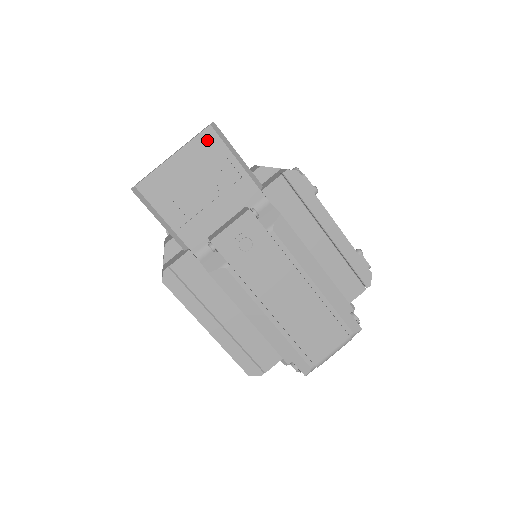
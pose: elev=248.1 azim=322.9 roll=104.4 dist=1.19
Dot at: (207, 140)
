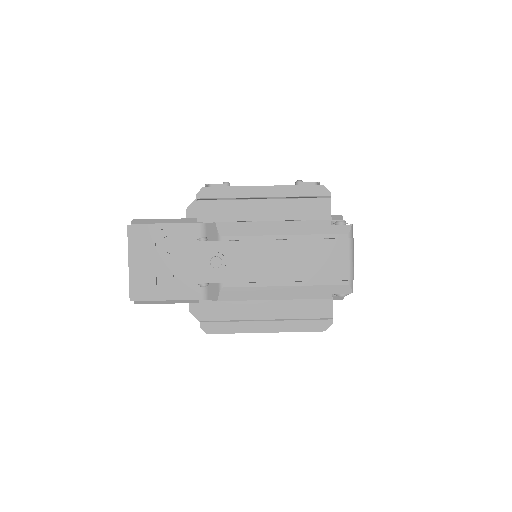
Dot at: (135, 234)
